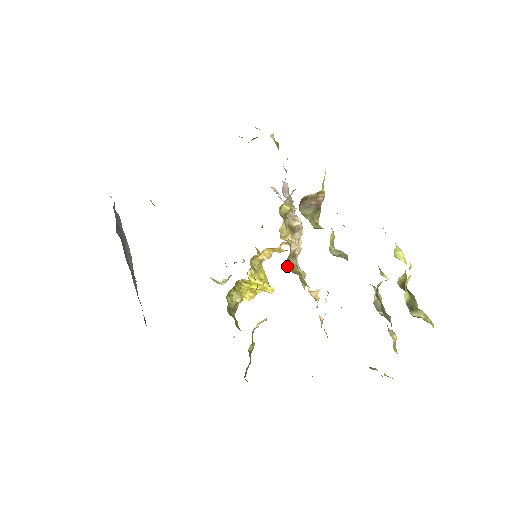
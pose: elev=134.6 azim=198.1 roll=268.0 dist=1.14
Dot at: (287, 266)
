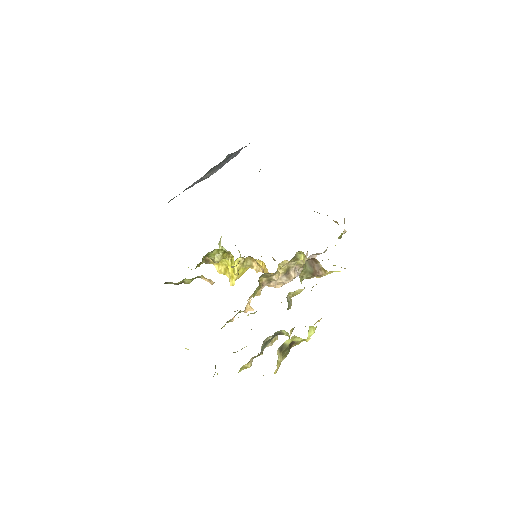
Dot at: (261, 276)
